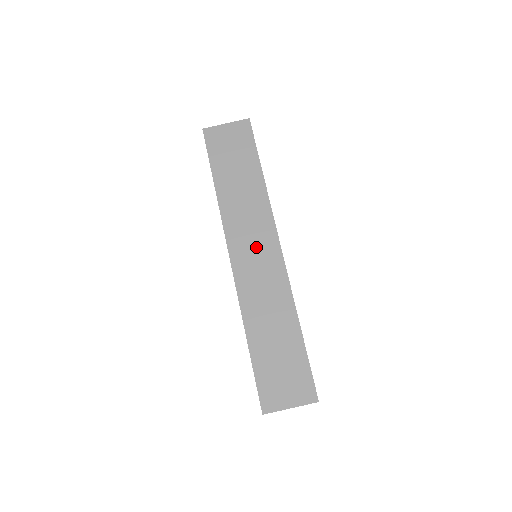
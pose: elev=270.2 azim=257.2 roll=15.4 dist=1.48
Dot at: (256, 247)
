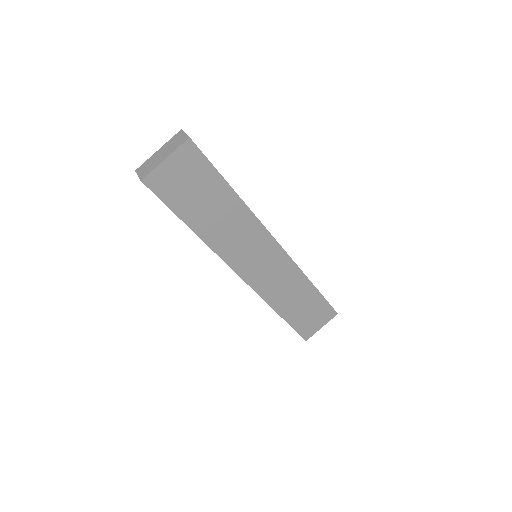
Dot at: (259, 257)
